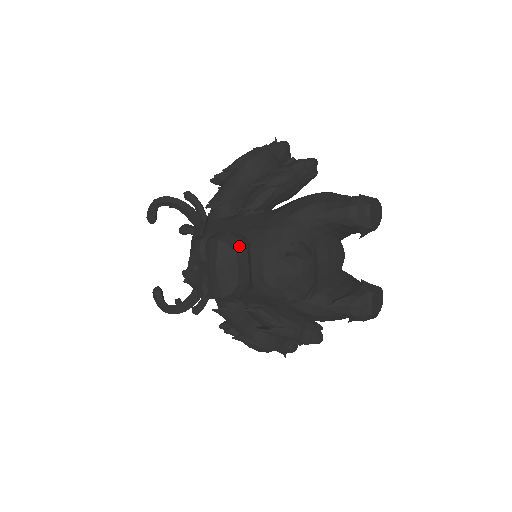
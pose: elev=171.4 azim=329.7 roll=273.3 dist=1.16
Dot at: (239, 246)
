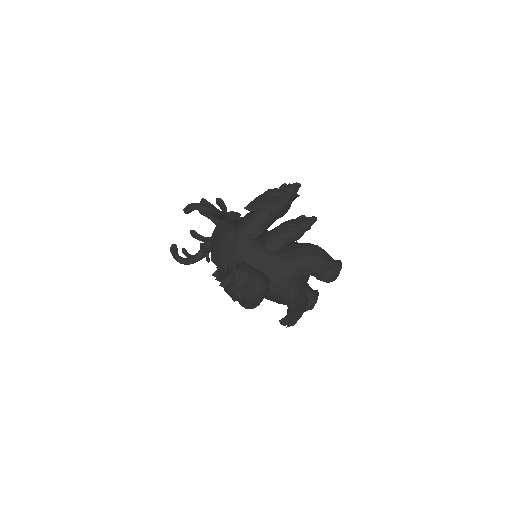
Dot at: (267, 290)
